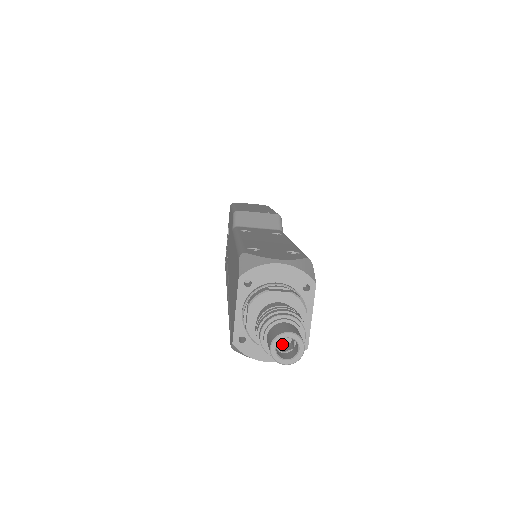
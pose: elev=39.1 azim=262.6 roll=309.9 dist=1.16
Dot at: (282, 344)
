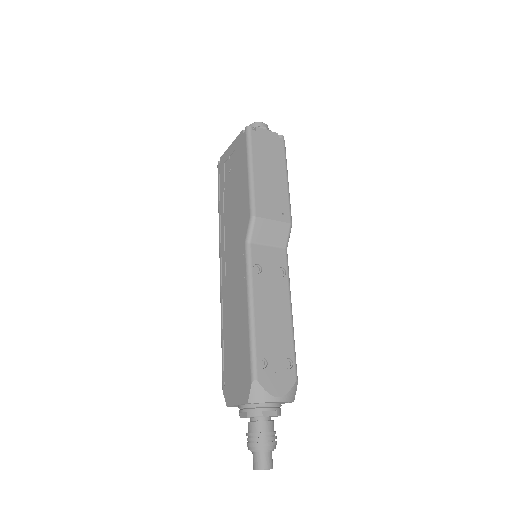
Dot at: occluded
